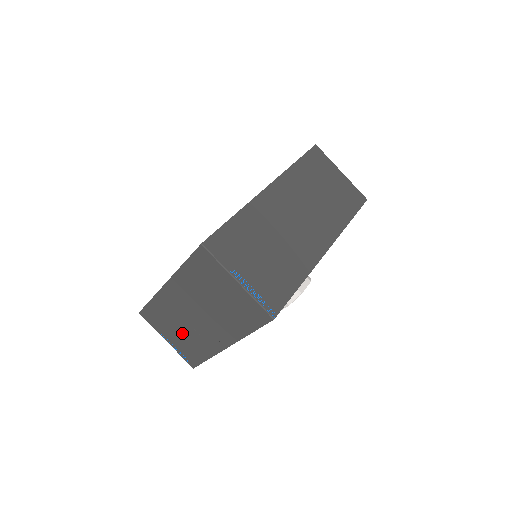
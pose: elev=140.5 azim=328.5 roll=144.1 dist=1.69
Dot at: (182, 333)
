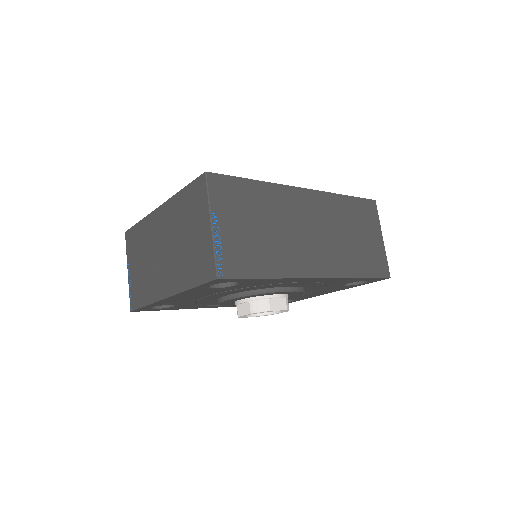
Dot at: (143, 267)
